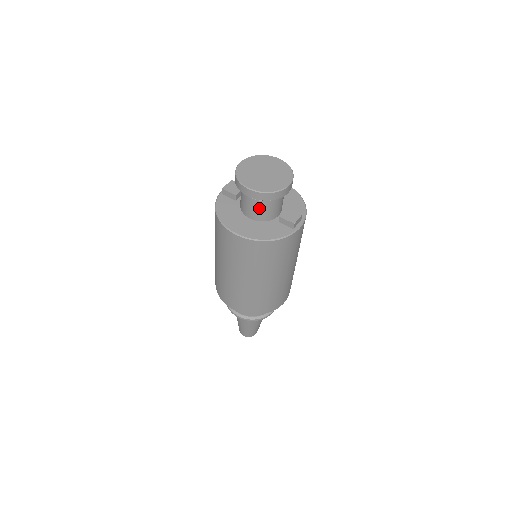
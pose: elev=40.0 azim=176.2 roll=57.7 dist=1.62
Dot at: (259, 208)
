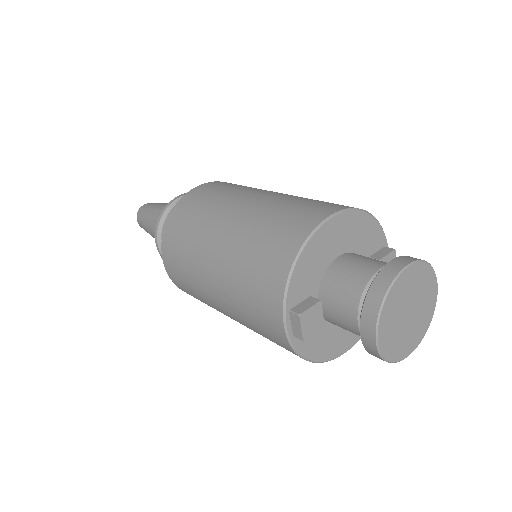
Dot at: occluded
